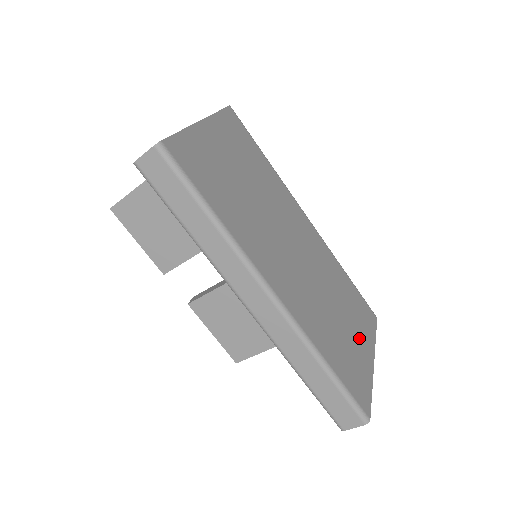
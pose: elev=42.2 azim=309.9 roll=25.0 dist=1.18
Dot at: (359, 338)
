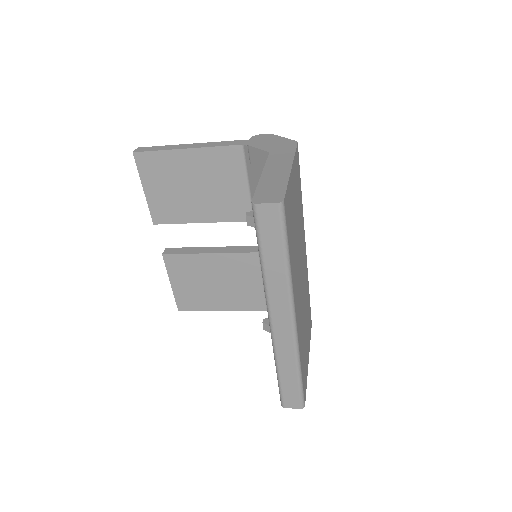
Dot at: (307, 343)
